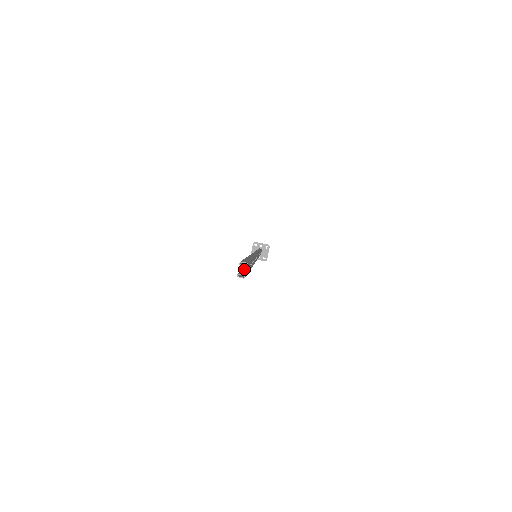
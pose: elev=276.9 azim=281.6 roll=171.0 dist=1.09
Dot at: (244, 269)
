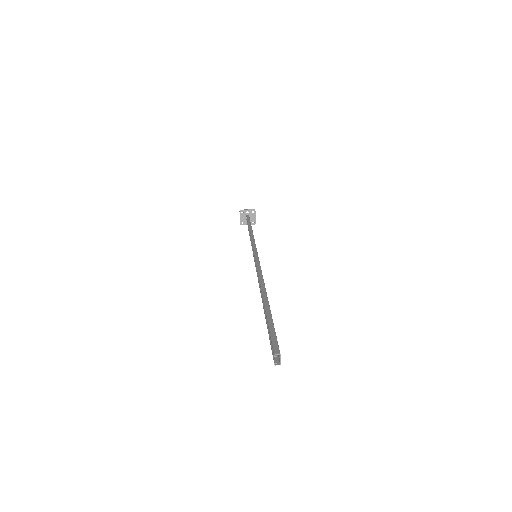
Dot at: occluded
